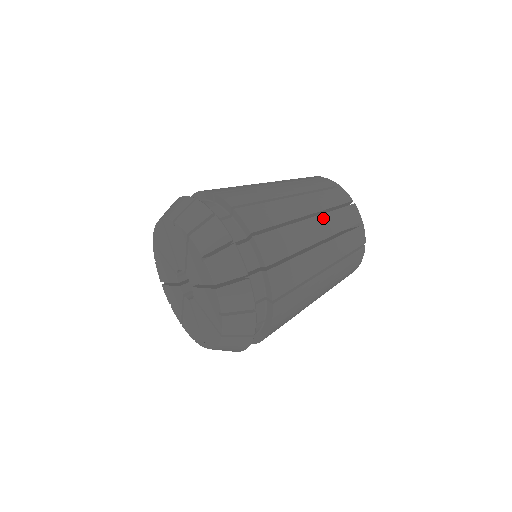
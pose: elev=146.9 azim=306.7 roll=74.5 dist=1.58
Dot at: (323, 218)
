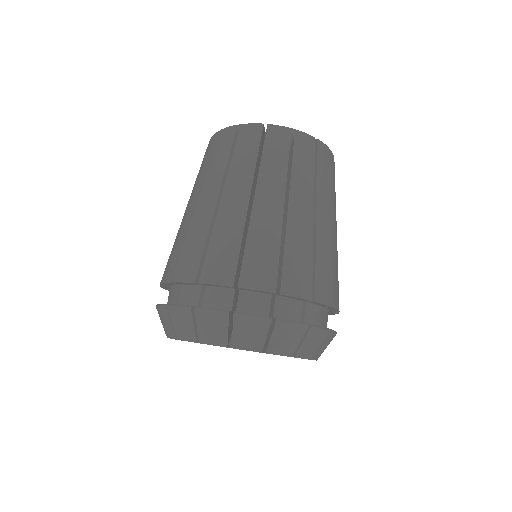
Dot at: (320, 198)
